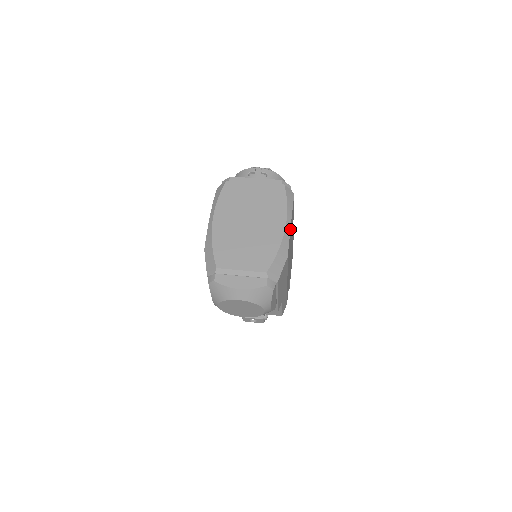
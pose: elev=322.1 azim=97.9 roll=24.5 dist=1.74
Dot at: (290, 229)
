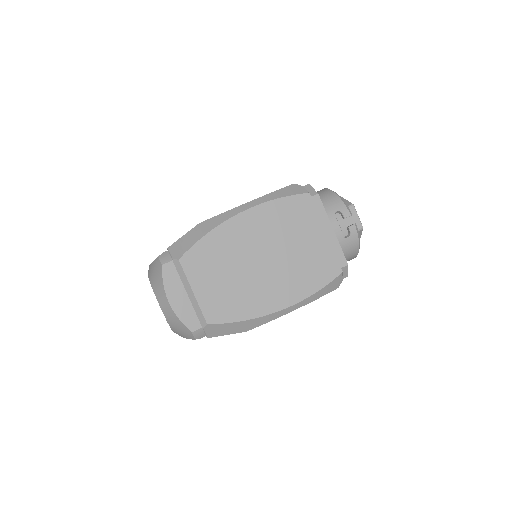
Dot at: (285, 314)
